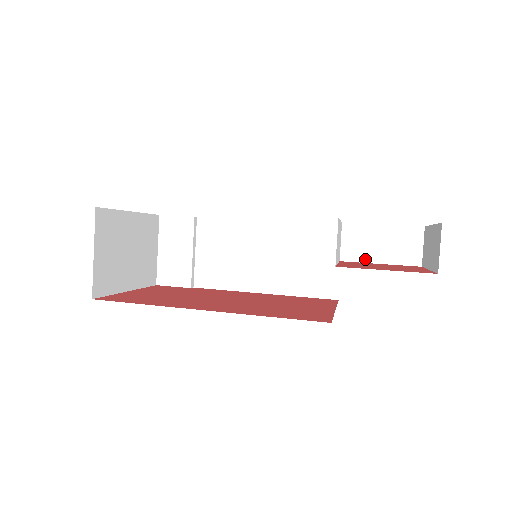
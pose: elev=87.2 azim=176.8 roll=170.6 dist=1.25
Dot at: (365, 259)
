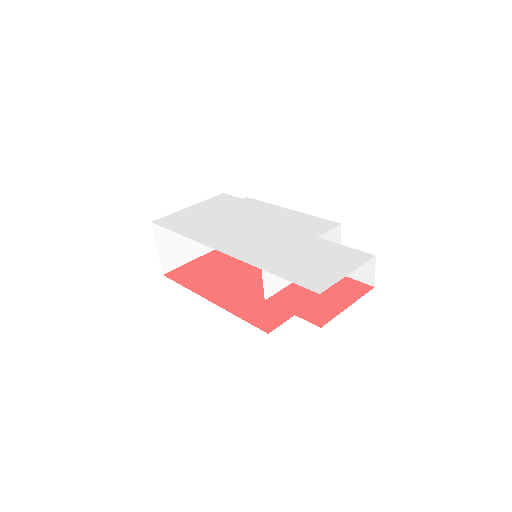
Dot at: occluded
